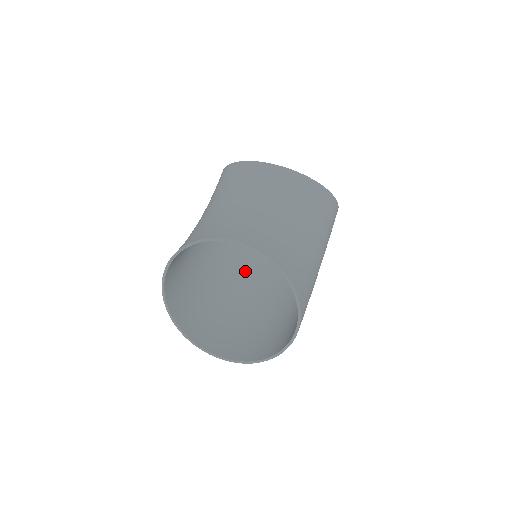
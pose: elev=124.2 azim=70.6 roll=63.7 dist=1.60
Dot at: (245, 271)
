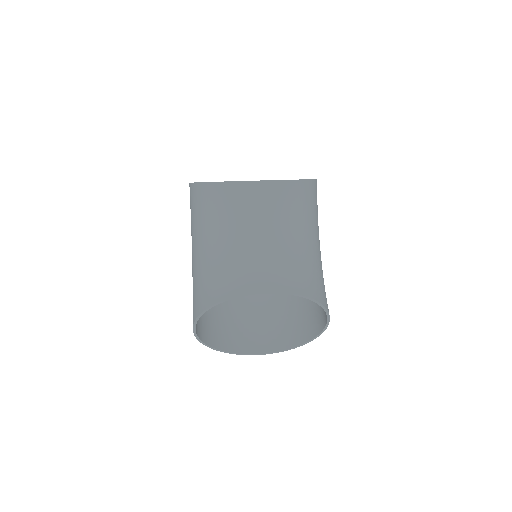
Dot at: occluded
